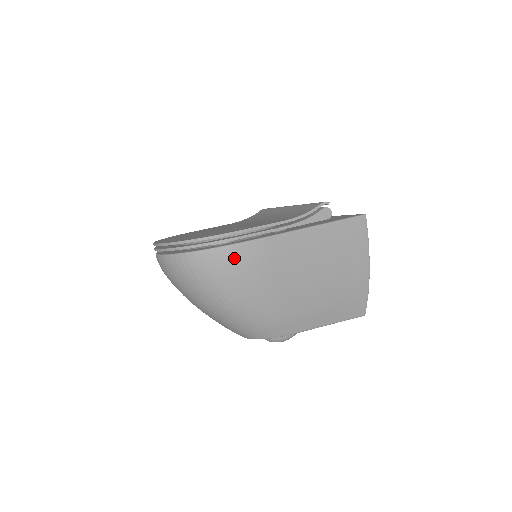
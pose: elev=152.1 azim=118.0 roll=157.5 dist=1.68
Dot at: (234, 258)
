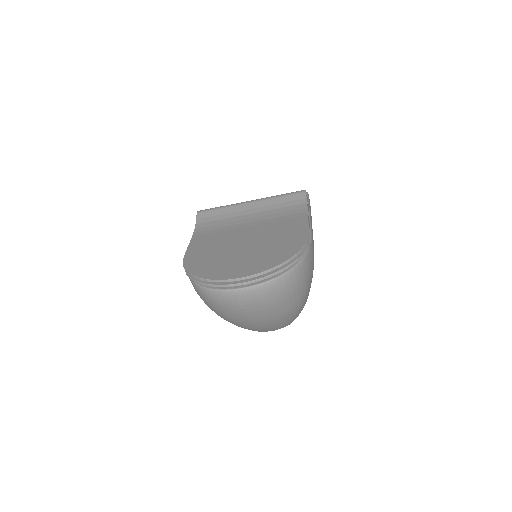
Dot at: (311, 259)
